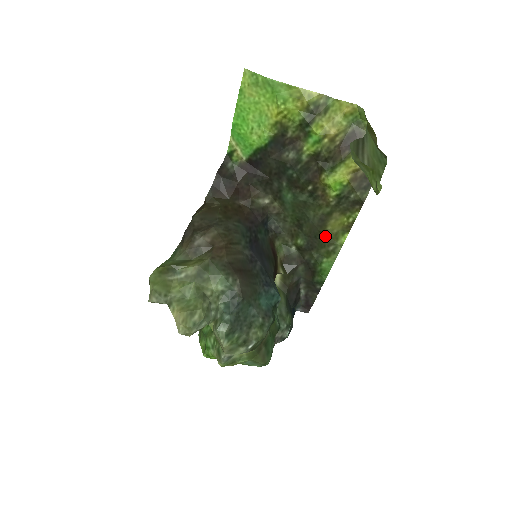
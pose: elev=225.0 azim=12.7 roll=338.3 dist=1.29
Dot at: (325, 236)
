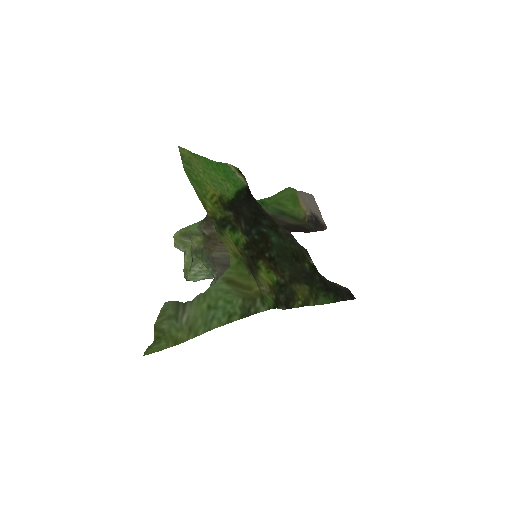
Dot at: (307, 285)
